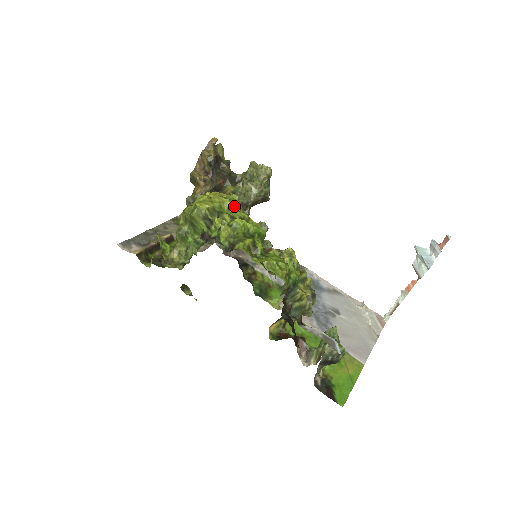
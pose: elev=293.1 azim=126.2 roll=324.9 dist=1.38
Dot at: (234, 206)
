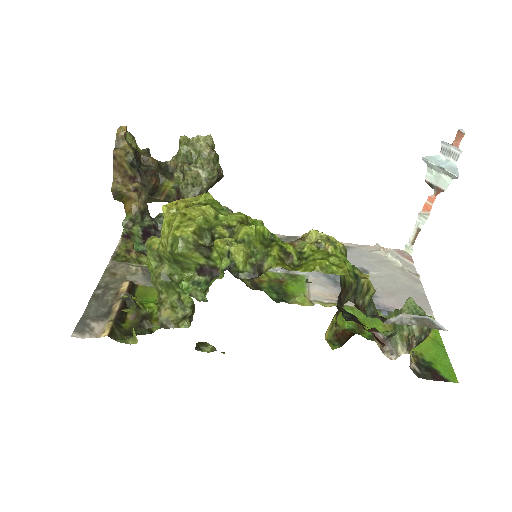
Dot at: (217, 210)
